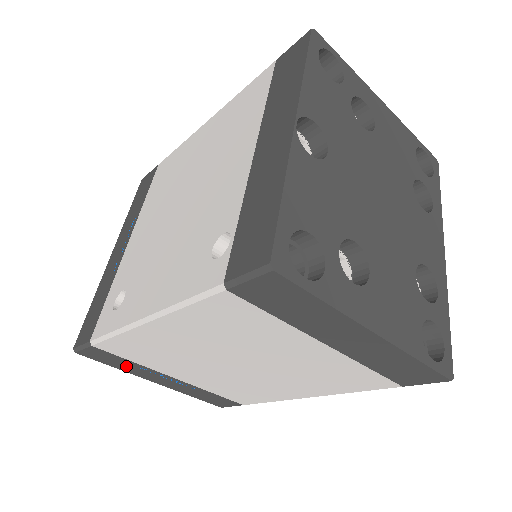
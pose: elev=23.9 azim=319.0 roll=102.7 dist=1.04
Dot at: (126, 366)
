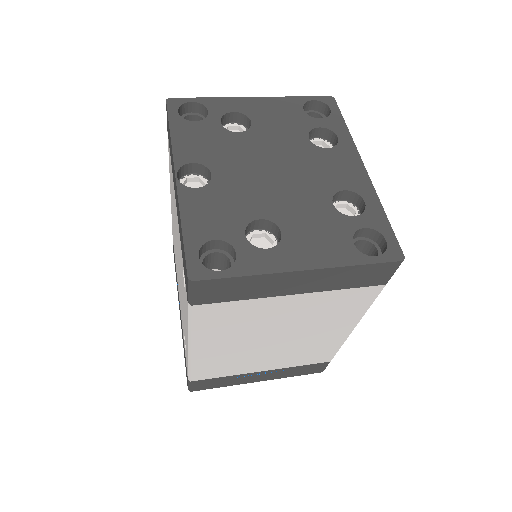
Dot at: (227, 382)
